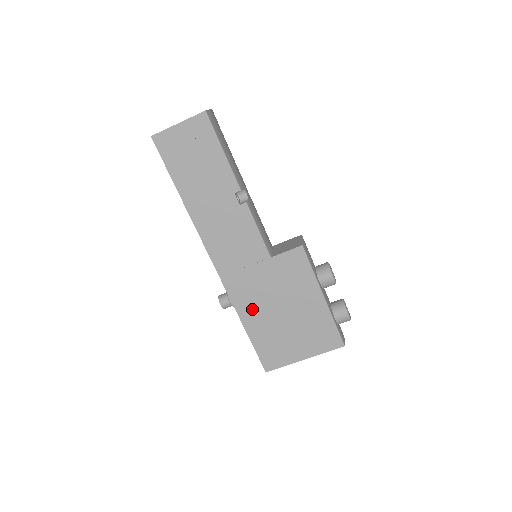
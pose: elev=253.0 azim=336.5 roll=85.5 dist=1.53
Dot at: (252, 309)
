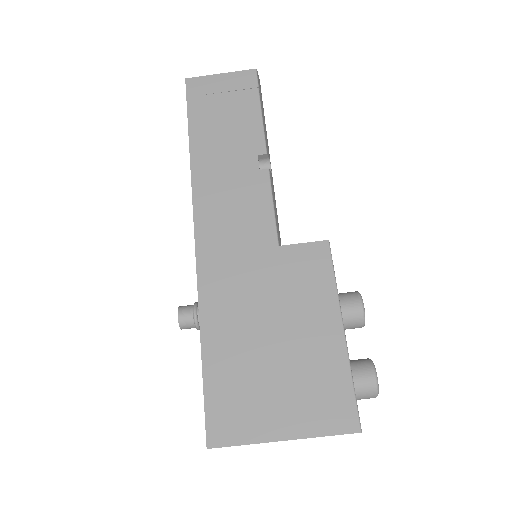
Dot at: (225, 319)
